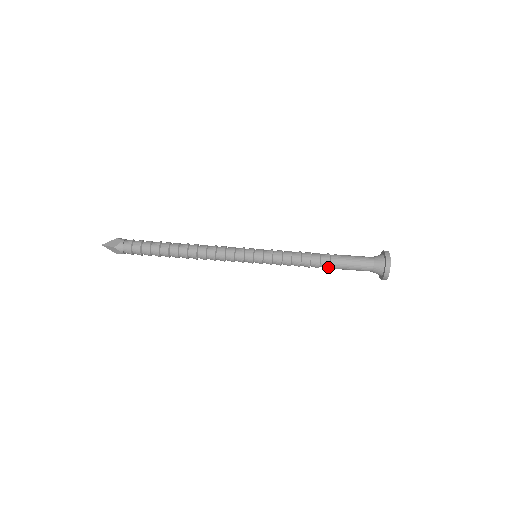
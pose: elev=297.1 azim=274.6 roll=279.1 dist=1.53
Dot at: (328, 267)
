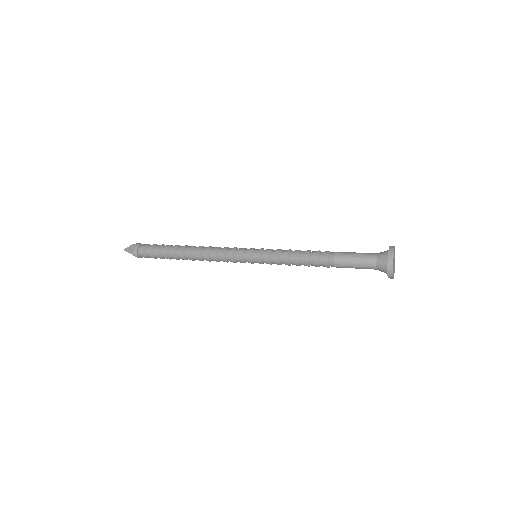
Dot at: (327, 256)
